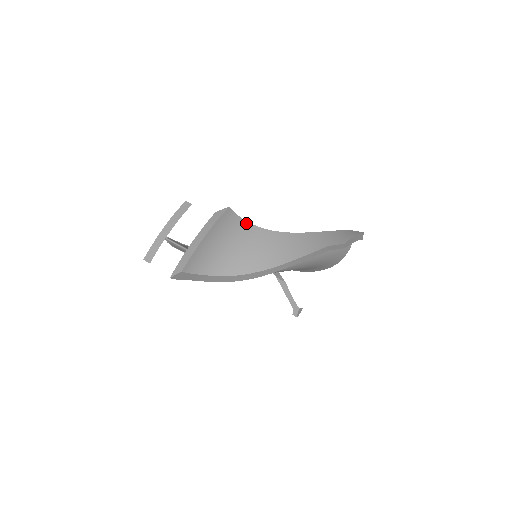
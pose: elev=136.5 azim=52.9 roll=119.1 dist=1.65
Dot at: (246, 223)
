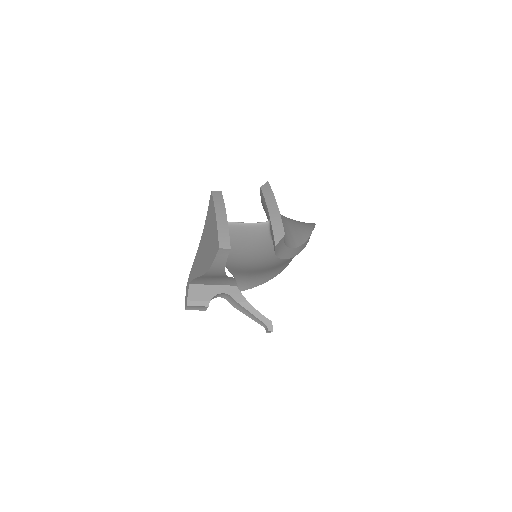
Dot at: occluded
